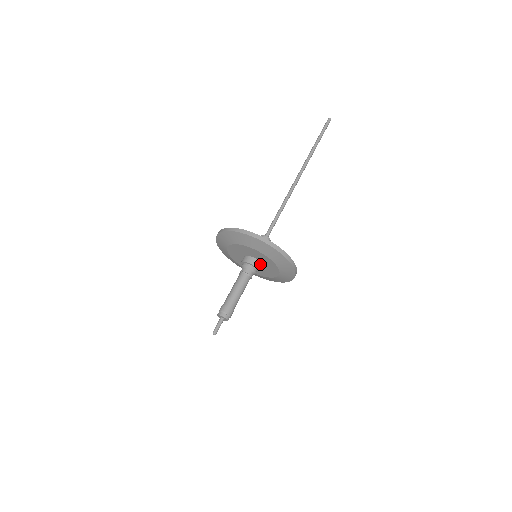
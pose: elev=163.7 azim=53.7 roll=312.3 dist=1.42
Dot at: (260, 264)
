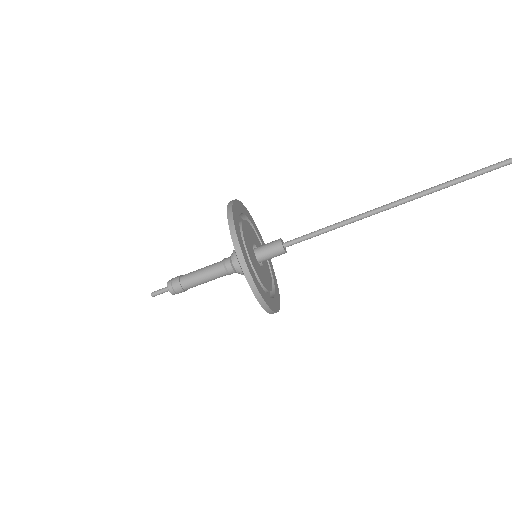
Dot at: occluded
